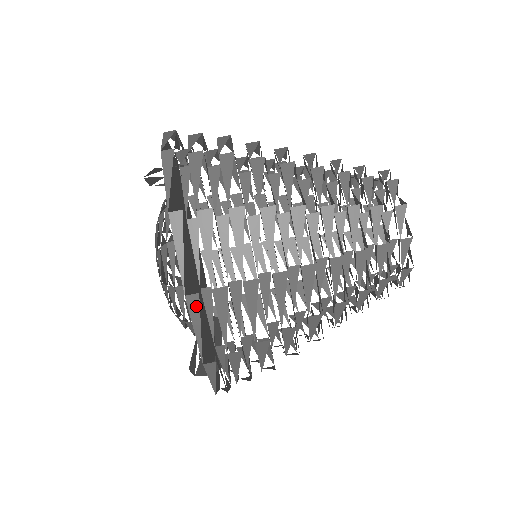
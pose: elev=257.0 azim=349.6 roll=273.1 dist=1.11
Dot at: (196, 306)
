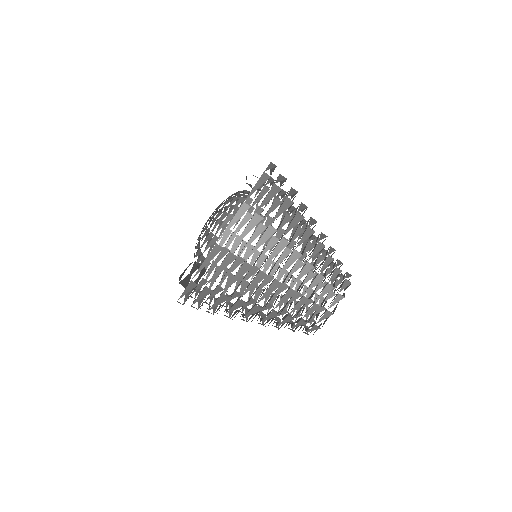
Dot at: (216, 252)
